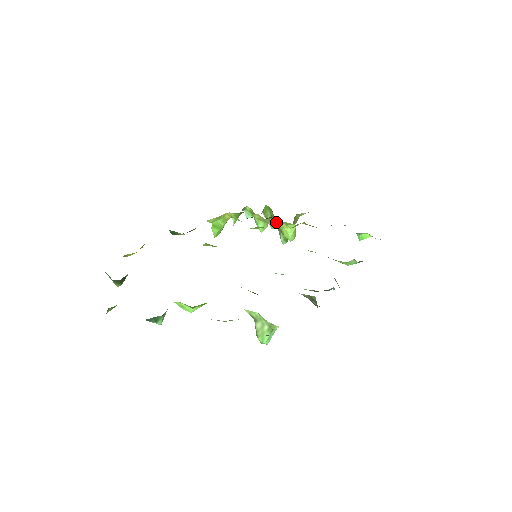
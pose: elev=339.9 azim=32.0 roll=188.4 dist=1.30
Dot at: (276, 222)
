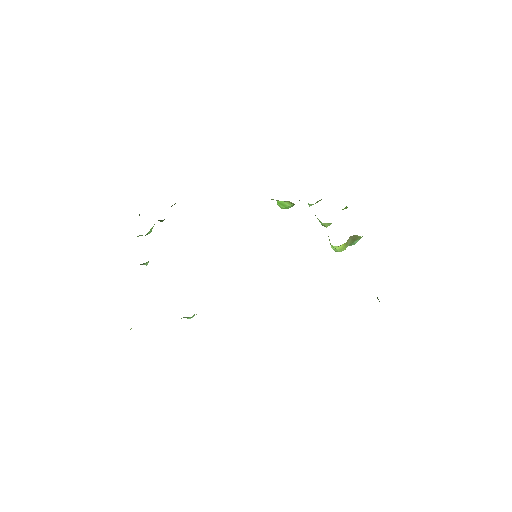
Dot at: occluded
